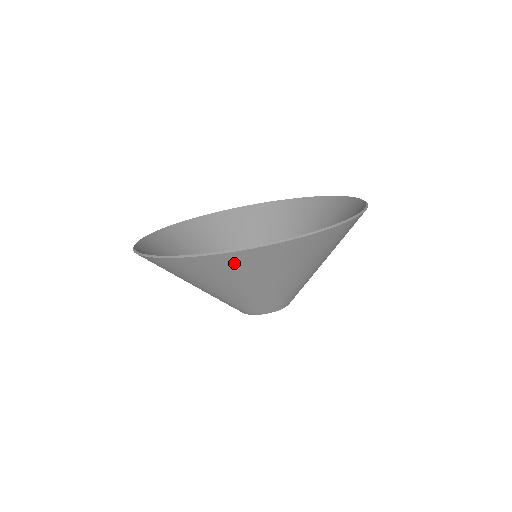
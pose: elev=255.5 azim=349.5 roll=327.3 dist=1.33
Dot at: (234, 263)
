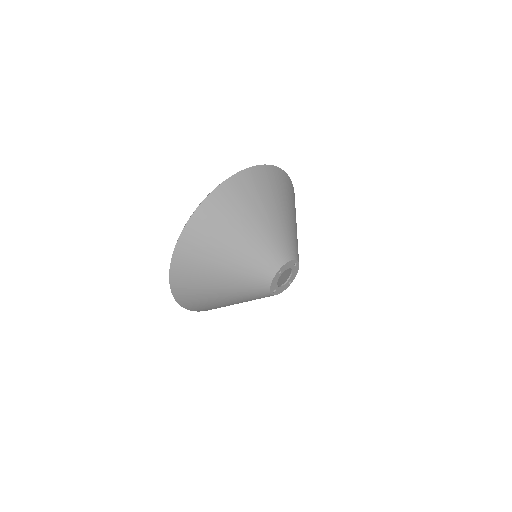
Dot at: (194, 240)
